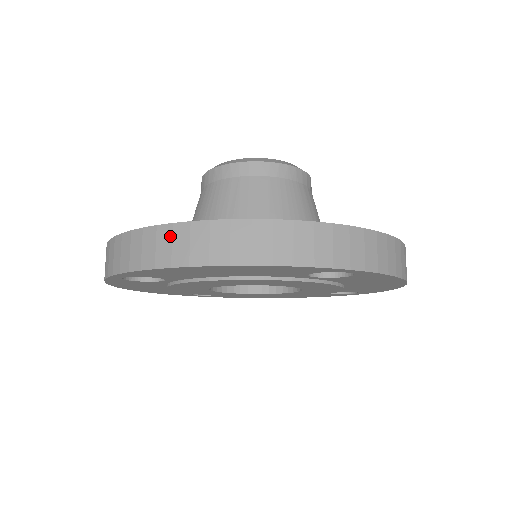
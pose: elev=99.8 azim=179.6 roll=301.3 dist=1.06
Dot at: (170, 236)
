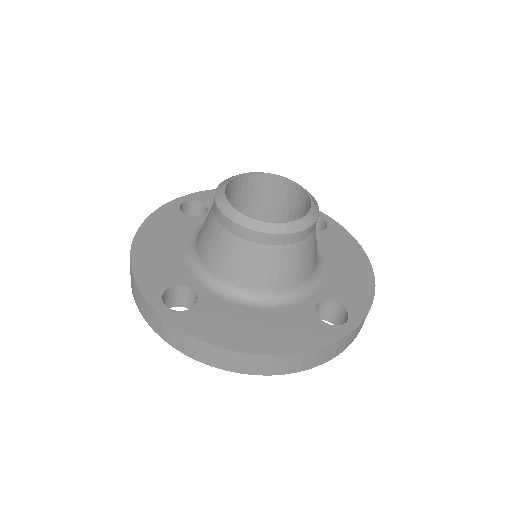
Dot at: (227, 356)
